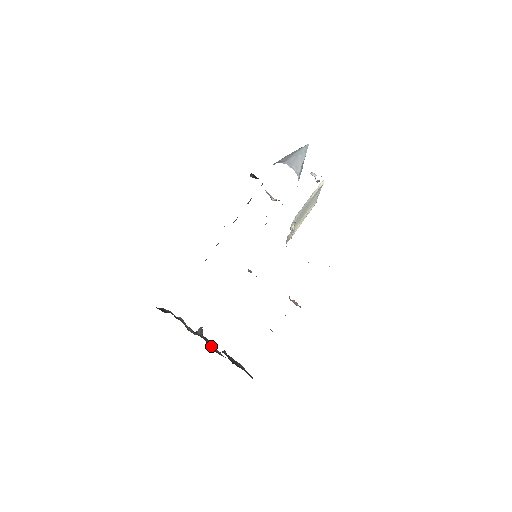
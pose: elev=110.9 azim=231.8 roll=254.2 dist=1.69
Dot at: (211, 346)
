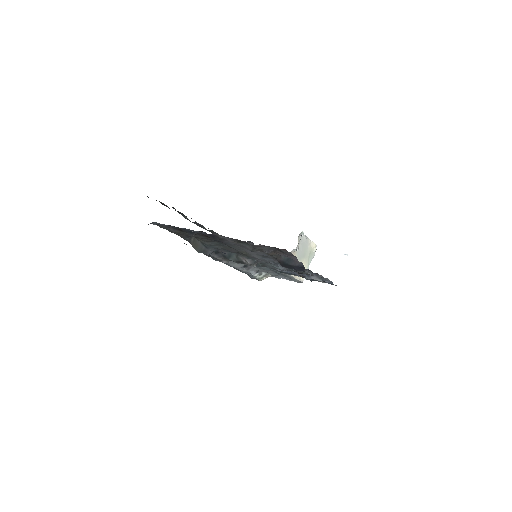
Dot at: occluded
